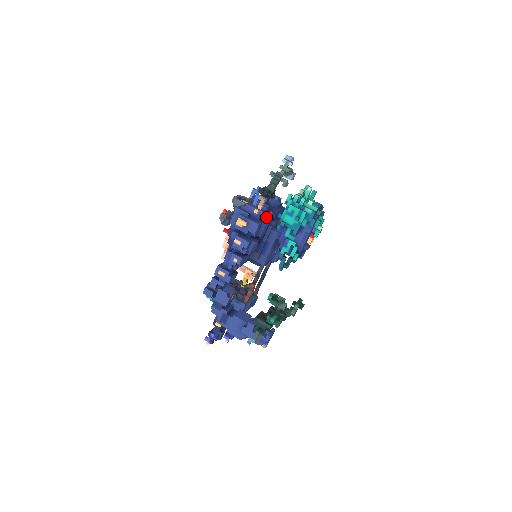
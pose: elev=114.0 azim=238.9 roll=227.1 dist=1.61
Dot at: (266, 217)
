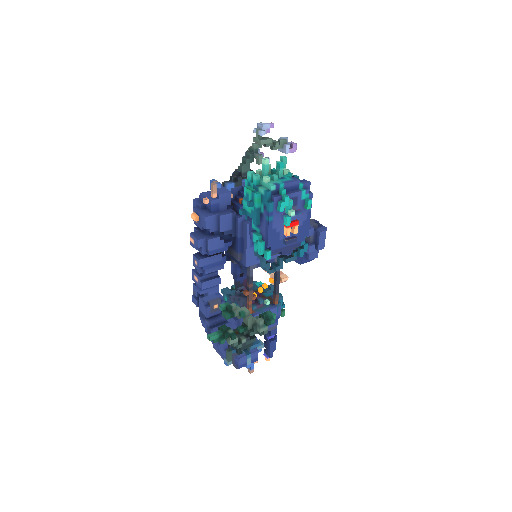
Dot at: (235, 206)
